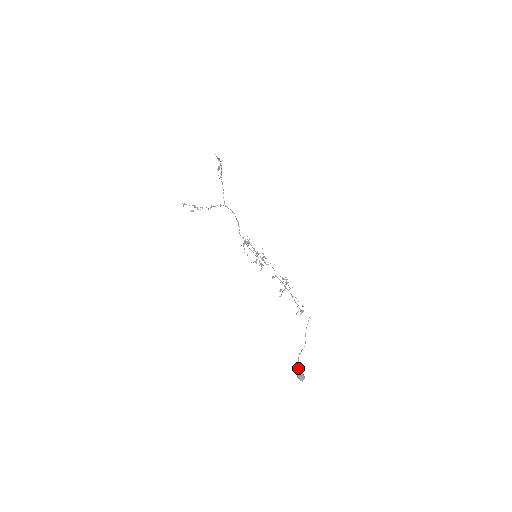
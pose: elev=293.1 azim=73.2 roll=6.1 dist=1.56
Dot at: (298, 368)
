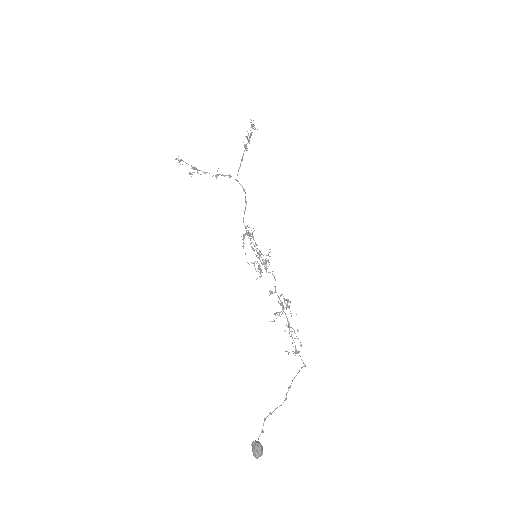
Dot at: occluded
